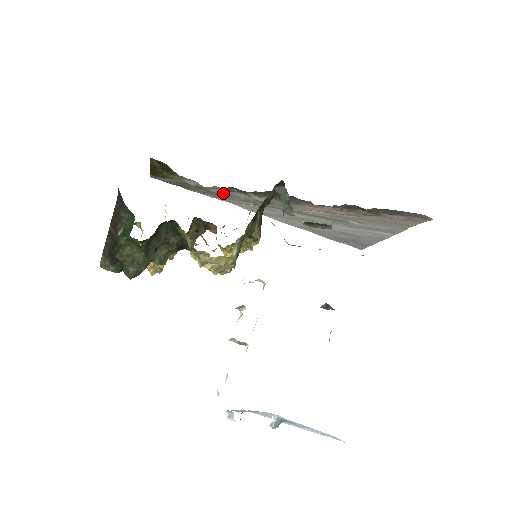
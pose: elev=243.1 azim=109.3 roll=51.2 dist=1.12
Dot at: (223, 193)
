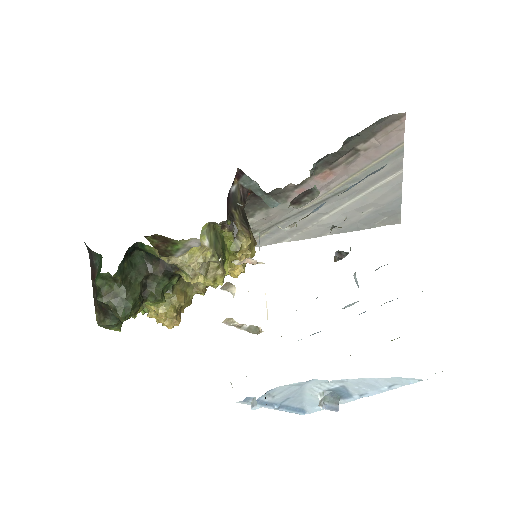
Dot at: occluded
